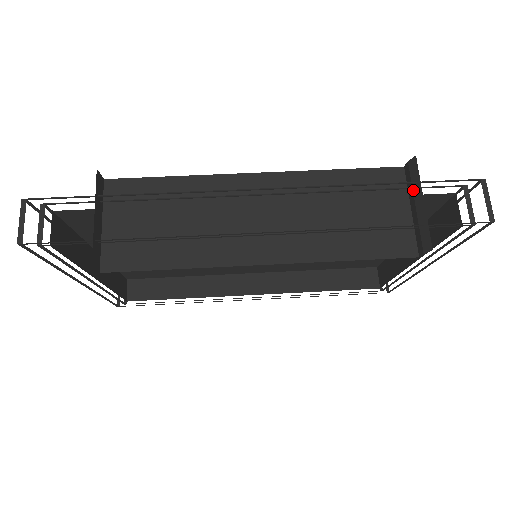
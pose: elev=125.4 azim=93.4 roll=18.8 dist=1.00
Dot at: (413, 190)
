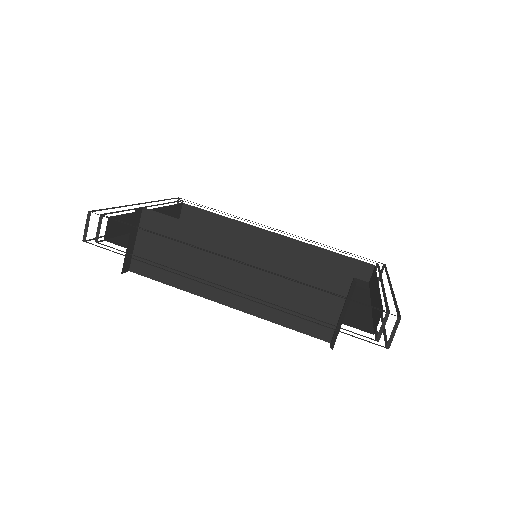
Dot at: (345, 302)
